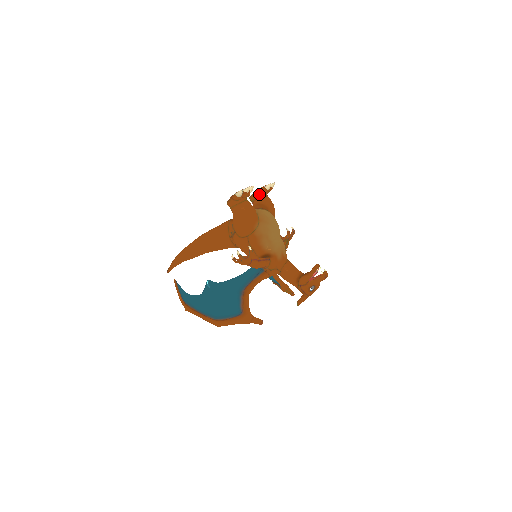
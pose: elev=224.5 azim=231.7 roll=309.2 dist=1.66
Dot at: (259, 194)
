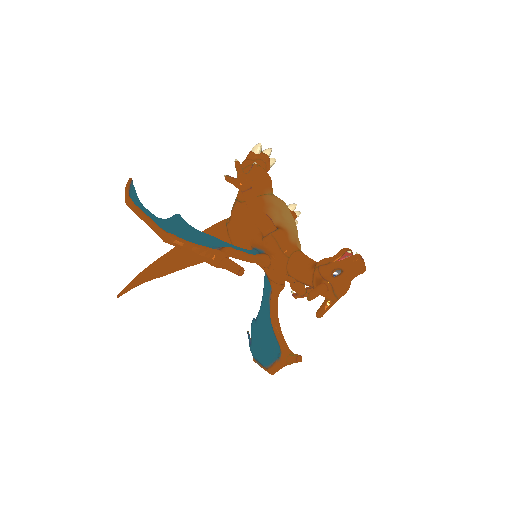
Dot at: occluded
